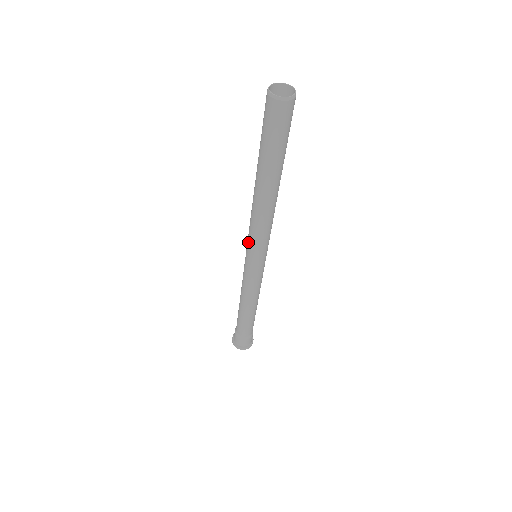
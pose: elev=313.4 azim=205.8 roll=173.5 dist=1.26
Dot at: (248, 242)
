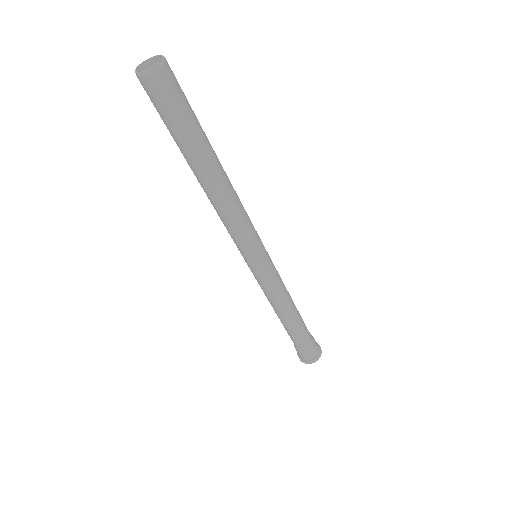
Dot at: occluded
